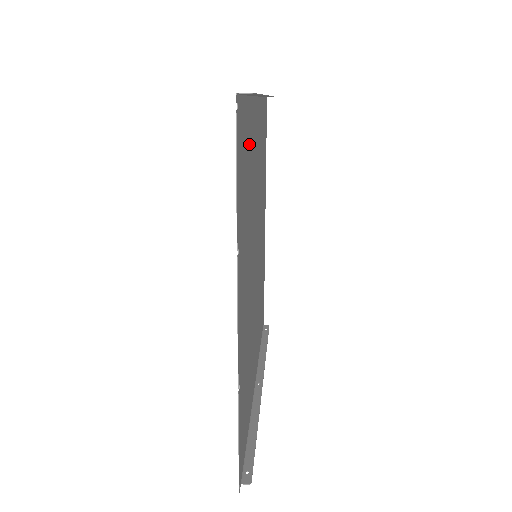
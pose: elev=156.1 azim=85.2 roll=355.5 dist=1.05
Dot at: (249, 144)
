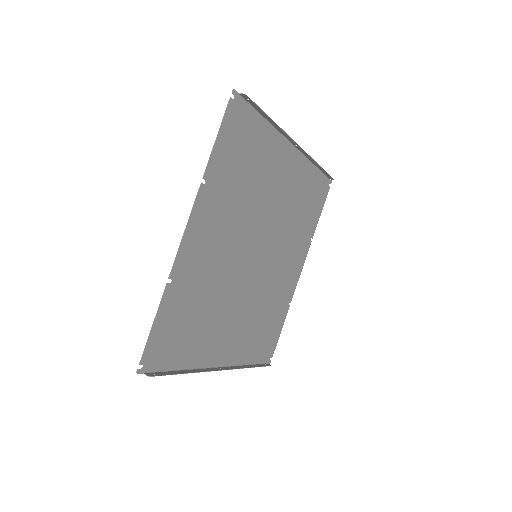
Dot at: (259, 151)
